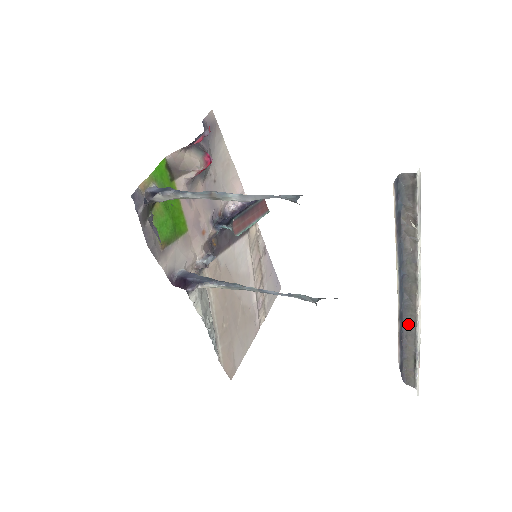
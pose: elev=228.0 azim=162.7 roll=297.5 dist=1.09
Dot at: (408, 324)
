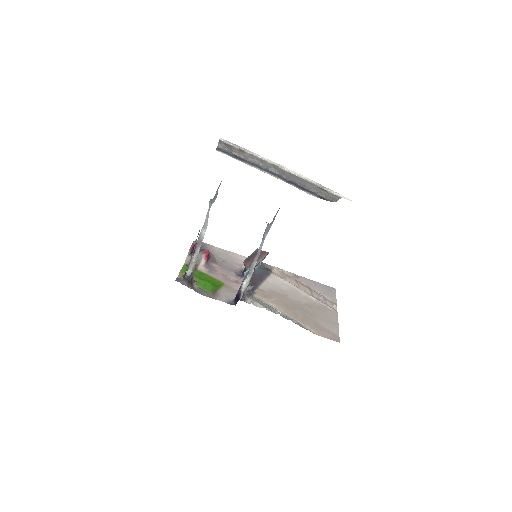
Dot at: (298, 182)
